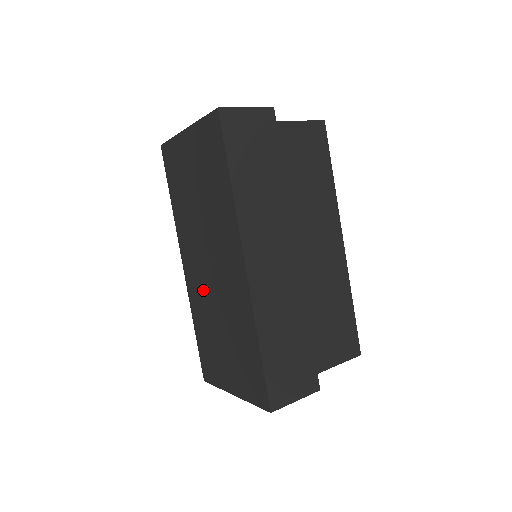
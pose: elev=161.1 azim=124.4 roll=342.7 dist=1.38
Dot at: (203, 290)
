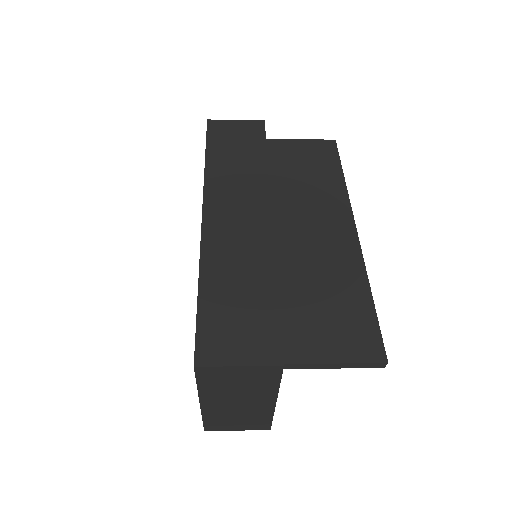
Dot at: occluded
